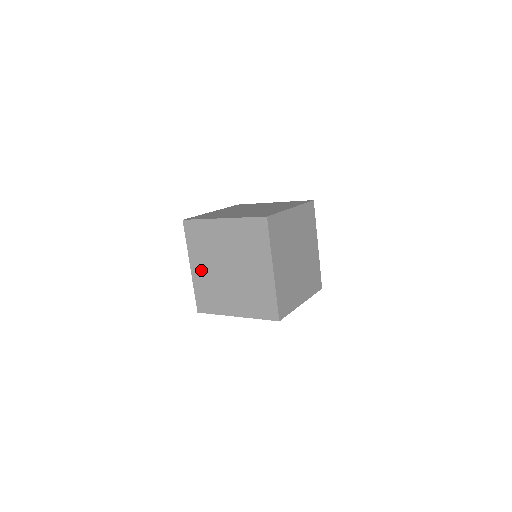
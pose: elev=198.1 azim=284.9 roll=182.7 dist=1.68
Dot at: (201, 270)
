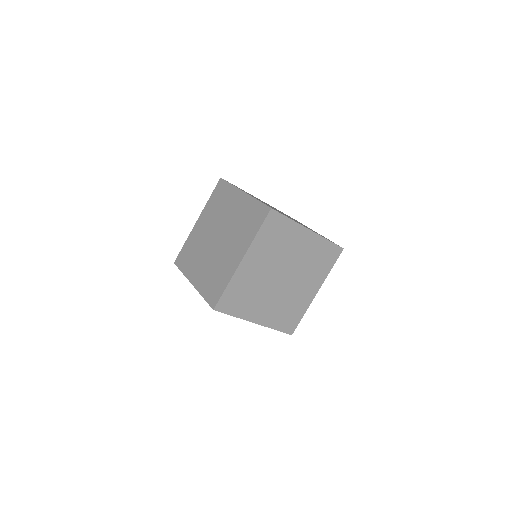
Dot at: occluded
